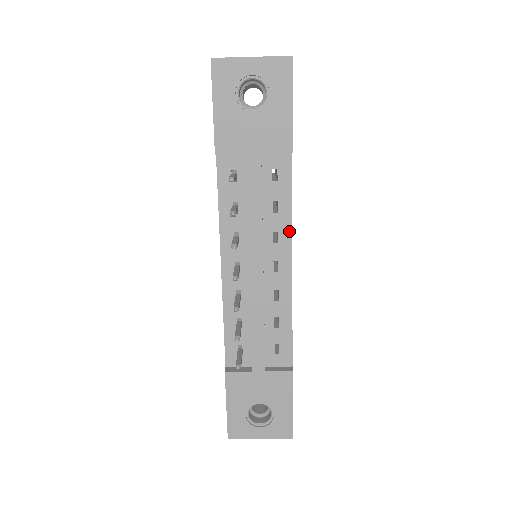
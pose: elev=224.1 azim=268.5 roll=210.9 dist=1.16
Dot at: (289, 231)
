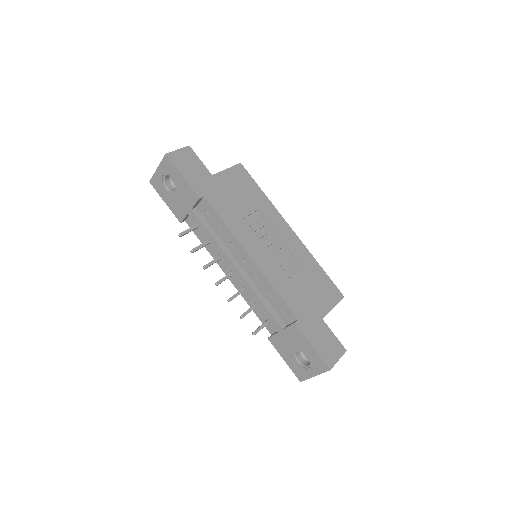
Dot at: (234, 238)
